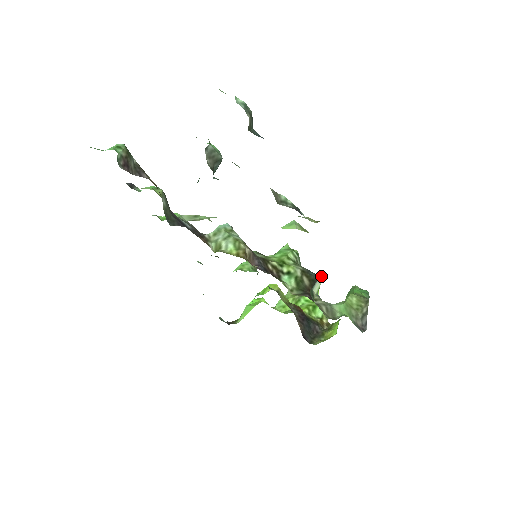
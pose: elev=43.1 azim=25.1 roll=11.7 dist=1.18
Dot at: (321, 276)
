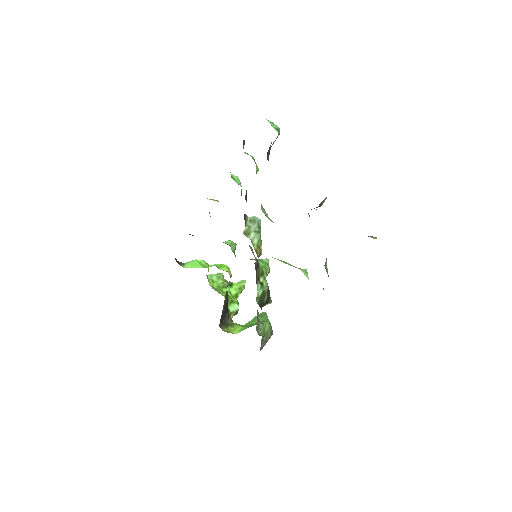
Dot at: occluded
